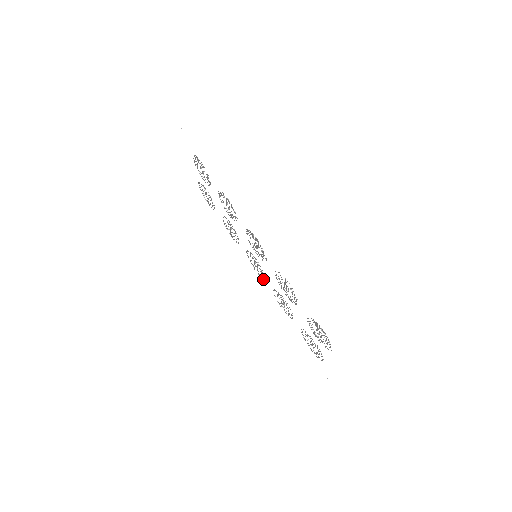
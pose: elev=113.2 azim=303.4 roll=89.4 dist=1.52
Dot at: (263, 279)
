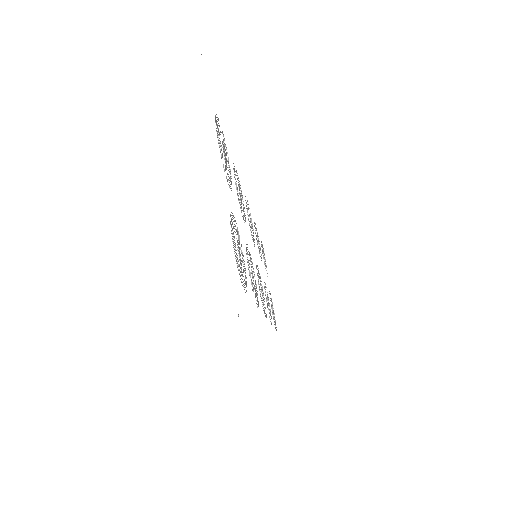
Dot at: occluded
